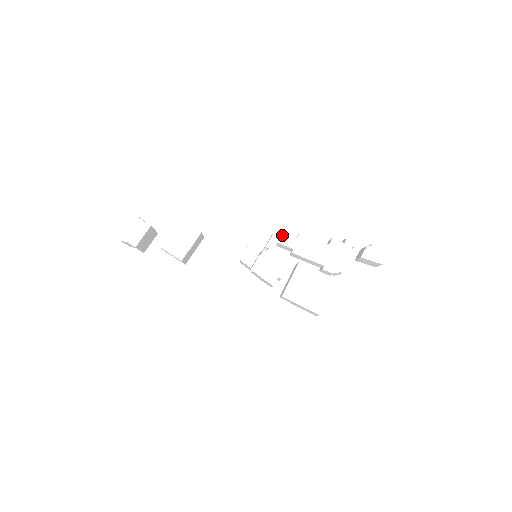
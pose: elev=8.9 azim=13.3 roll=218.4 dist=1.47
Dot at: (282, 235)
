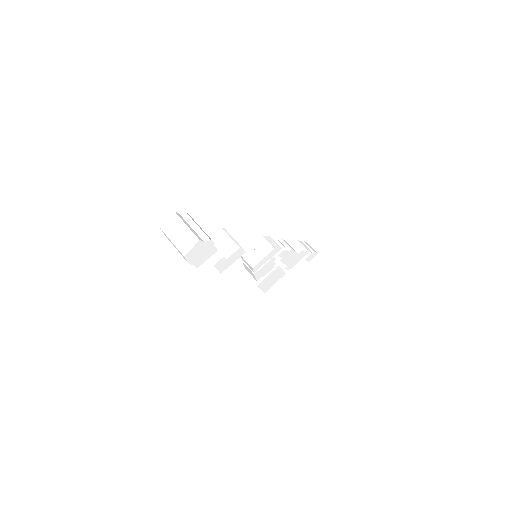
Dot at: (284, 251)
